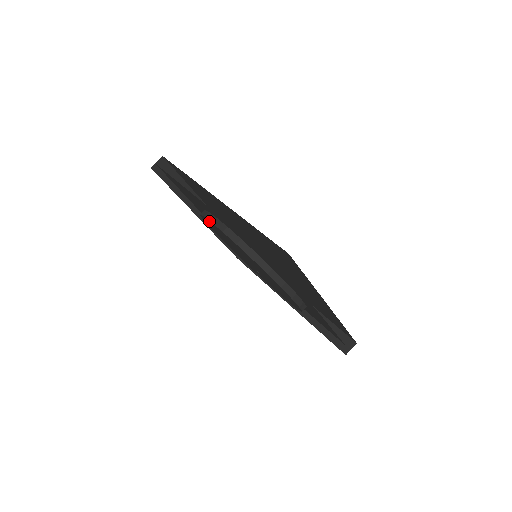
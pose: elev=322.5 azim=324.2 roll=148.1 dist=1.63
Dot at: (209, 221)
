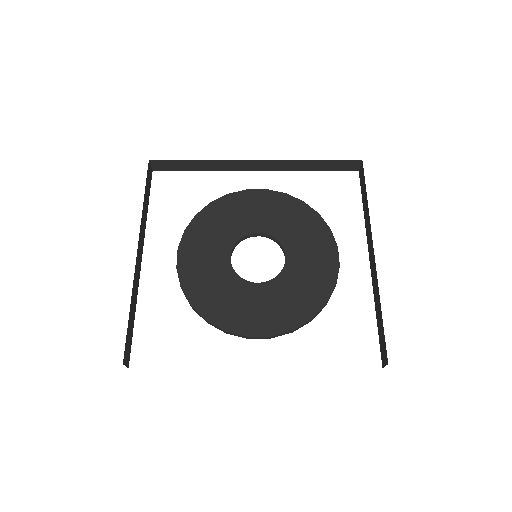
Dot at: occluded
